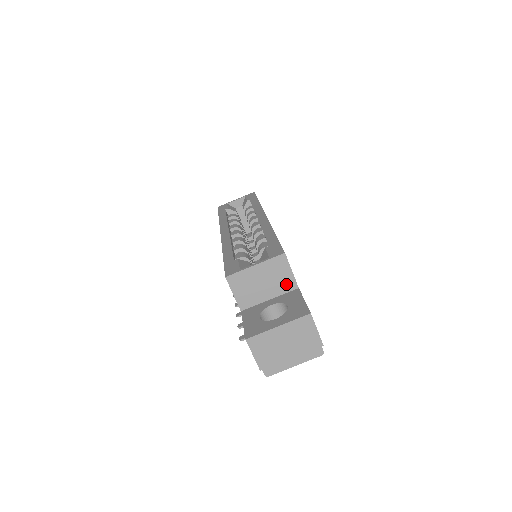
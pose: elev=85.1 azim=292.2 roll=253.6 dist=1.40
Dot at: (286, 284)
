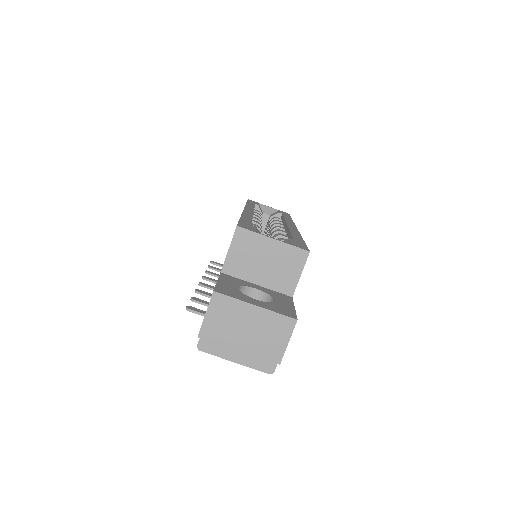
Dot at: (285, 283)
